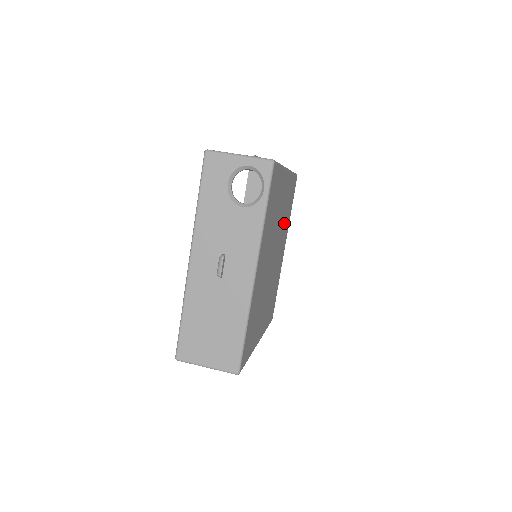
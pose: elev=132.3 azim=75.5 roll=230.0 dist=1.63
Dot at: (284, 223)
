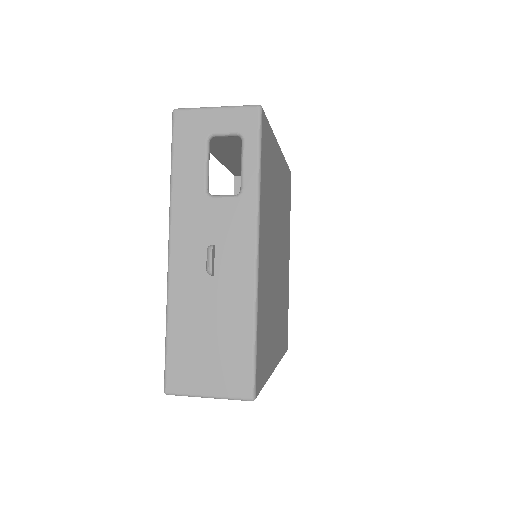
Dot at: (281, 307)
